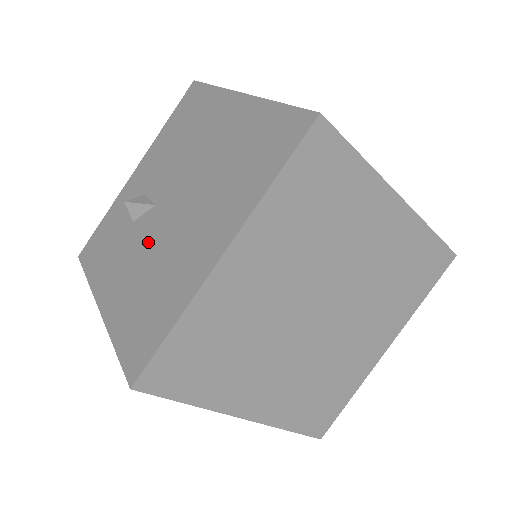
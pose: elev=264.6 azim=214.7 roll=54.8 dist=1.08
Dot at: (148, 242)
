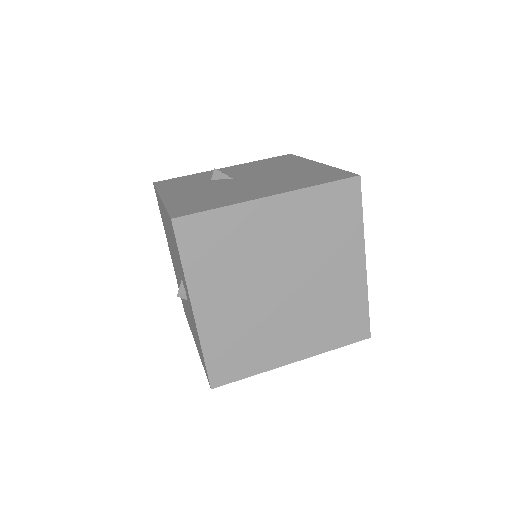
Dot at: (218, 186)
